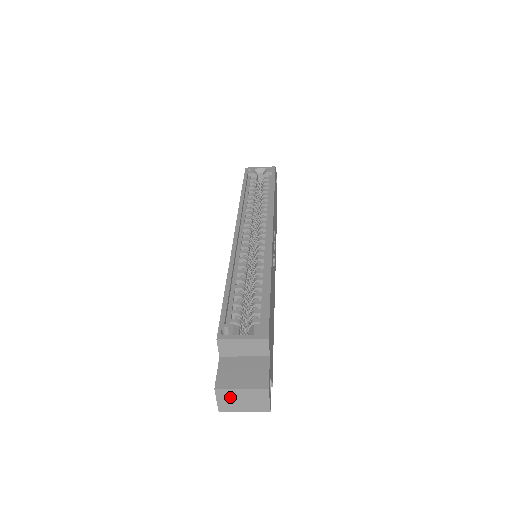
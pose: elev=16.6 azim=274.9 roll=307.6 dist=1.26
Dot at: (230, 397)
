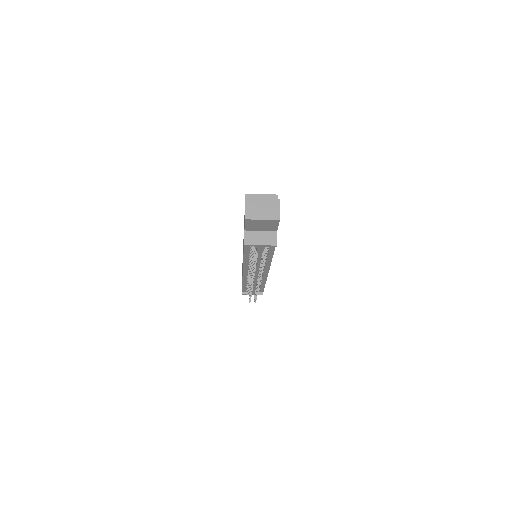
Dot at: (254, 205)
